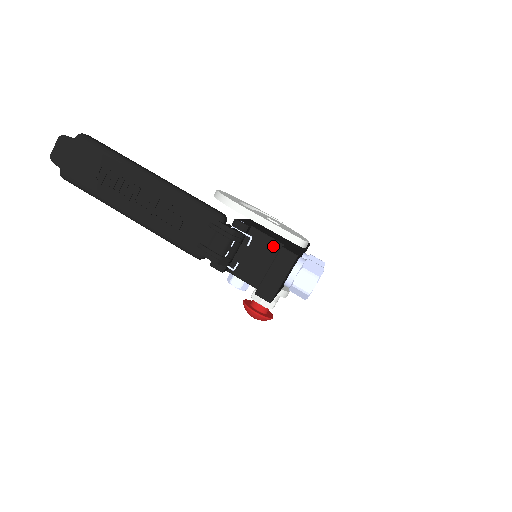
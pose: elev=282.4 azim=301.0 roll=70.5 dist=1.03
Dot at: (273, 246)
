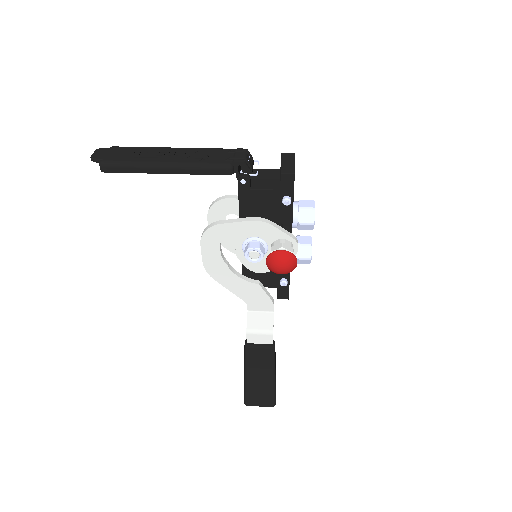
Dot at: (274, 172)
